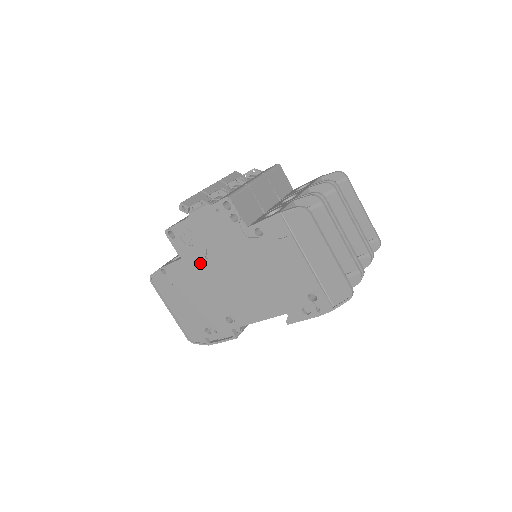
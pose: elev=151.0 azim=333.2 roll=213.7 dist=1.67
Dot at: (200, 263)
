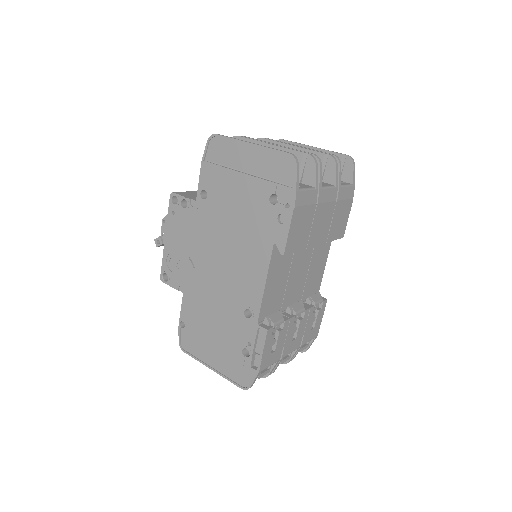
Dot at: (194, 279)
